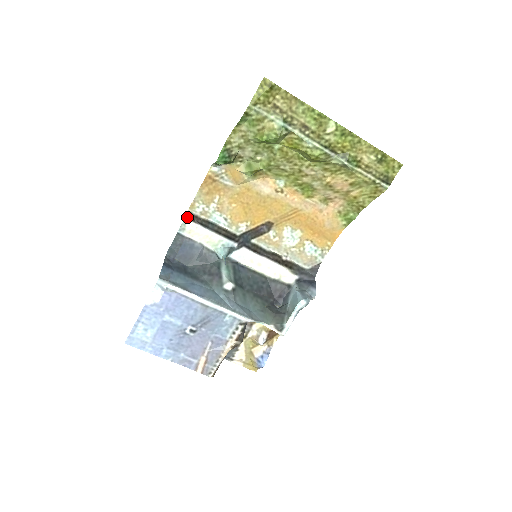
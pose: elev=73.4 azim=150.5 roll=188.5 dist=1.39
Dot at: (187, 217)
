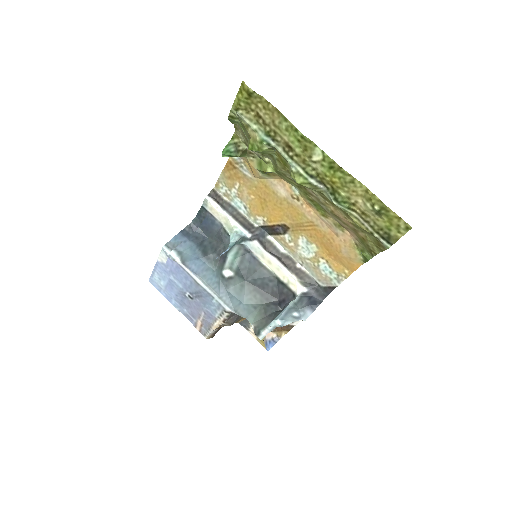
Dot at: (210, 195)
